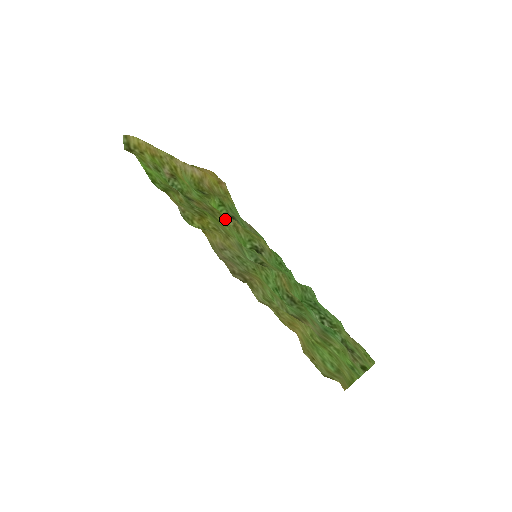
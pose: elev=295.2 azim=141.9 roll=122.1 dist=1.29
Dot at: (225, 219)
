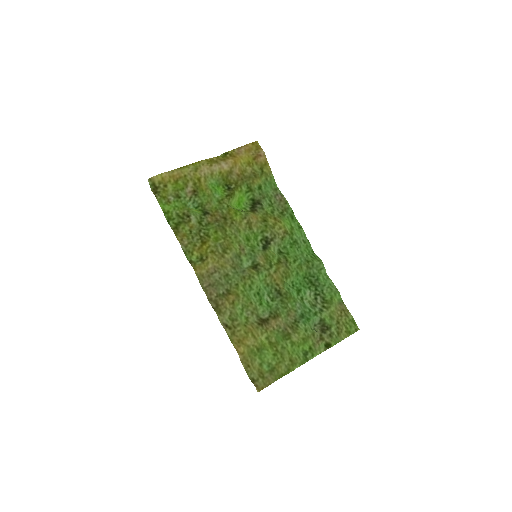
Dot at: (236, 223)
